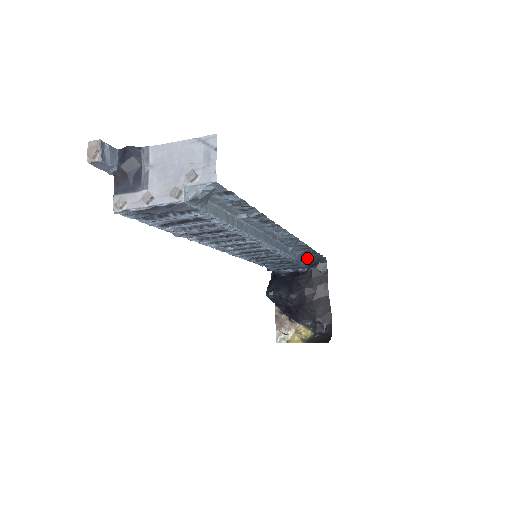
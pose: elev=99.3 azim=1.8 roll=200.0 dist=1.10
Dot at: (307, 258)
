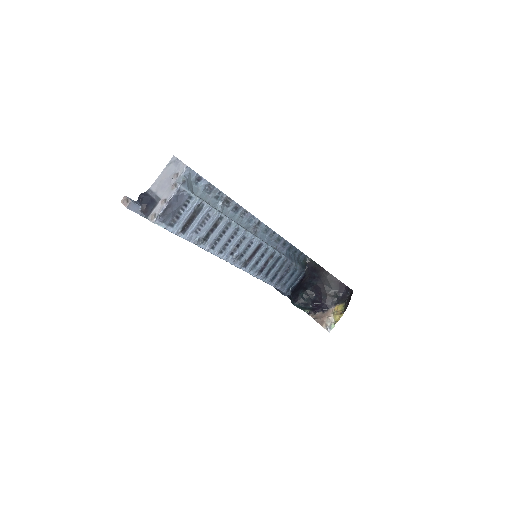
Dot at: (295, 259)
